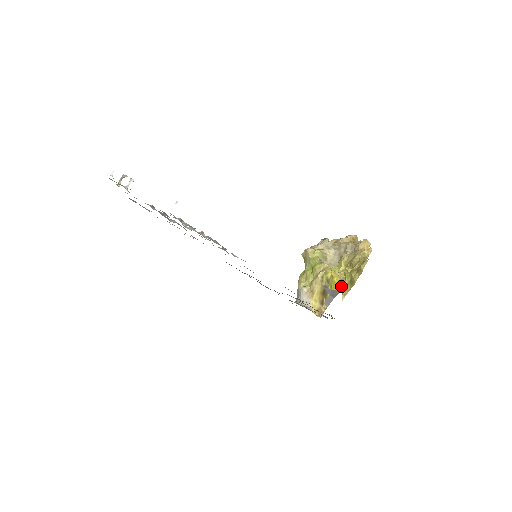
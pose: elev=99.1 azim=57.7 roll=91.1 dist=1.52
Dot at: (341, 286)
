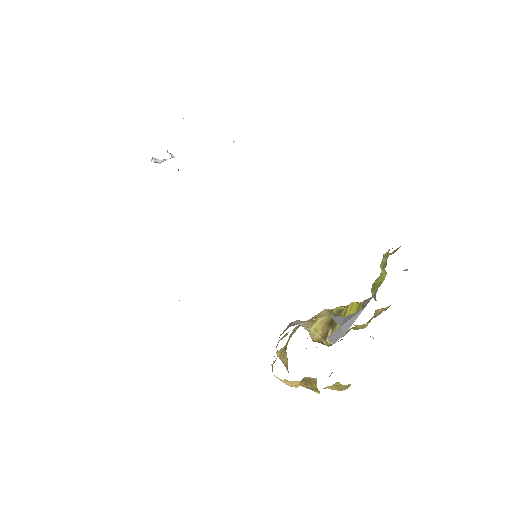
Dot at: (365, 302)
